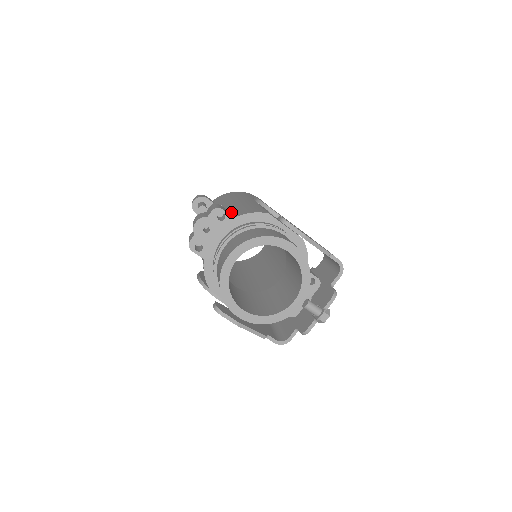
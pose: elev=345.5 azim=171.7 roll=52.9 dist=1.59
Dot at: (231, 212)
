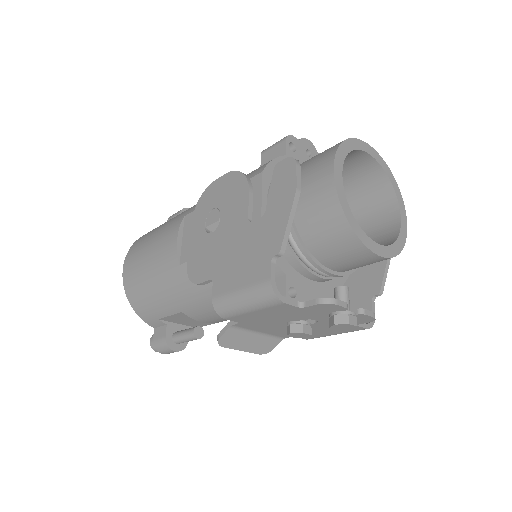
Dot at: occluded
